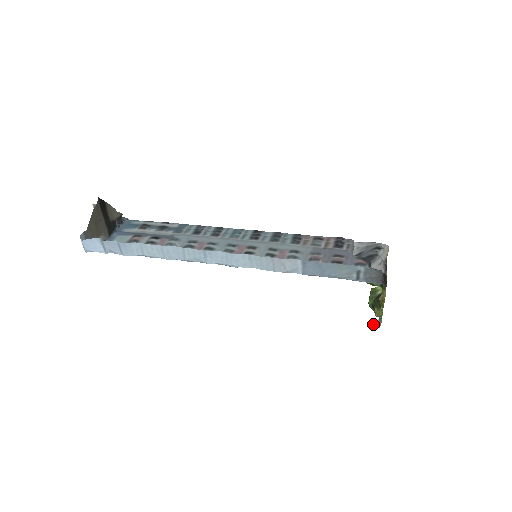
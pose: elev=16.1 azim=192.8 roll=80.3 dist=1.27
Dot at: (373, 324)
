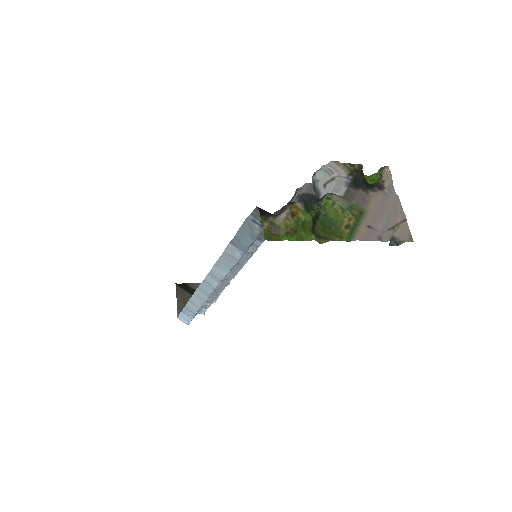
Dot at: (389, 244)
